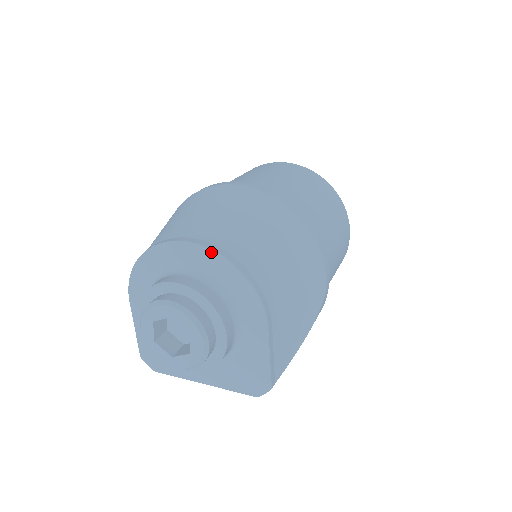
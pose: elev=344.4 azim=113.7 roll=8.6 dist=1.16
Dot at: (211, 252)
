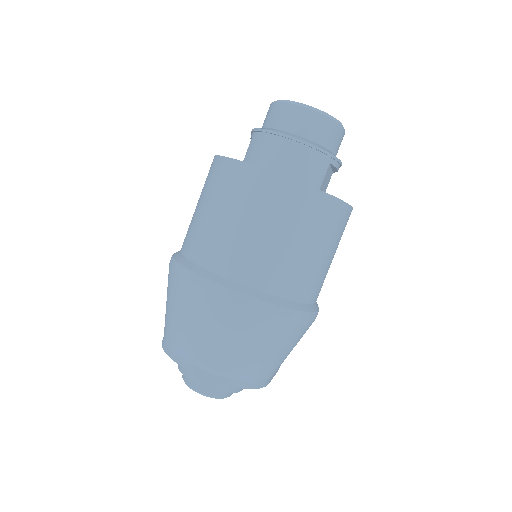
Dot at: (218, 382)
